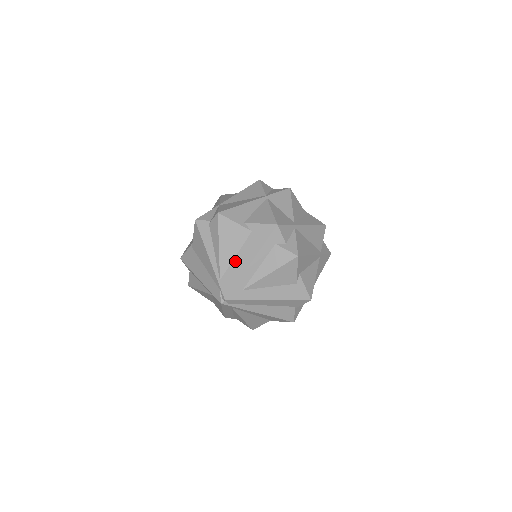
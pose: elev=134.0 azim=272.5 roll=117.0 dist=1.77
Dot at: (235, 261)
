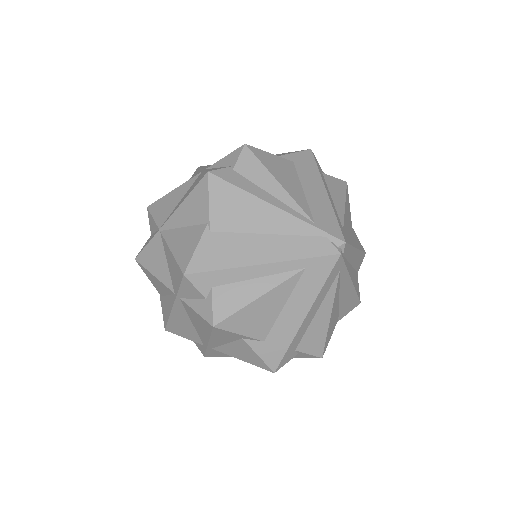
Dot at: (309, 196)
